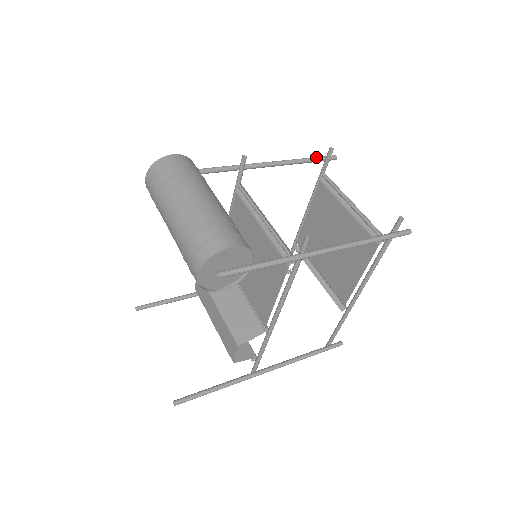
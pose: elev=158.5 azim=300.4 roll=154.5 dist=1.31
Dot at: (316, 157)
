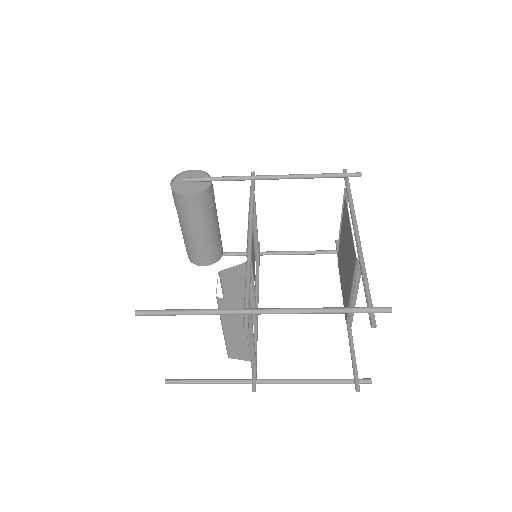
Dot at: (329, 251)
